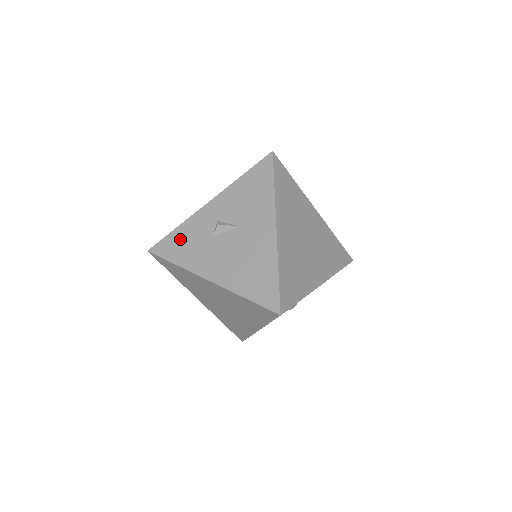
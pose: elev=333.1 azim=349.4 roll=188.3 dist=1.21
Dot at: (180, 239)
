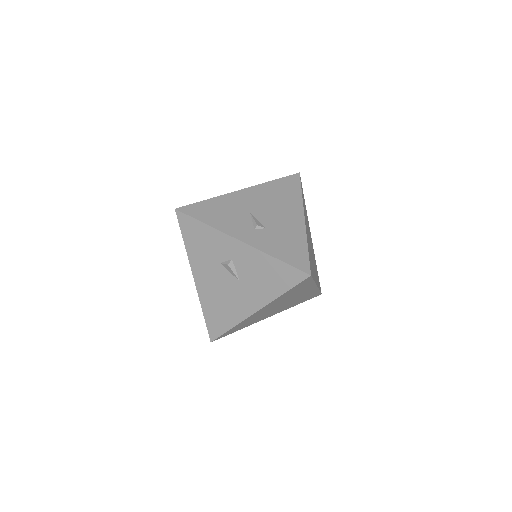
Dot at: (200, 234)
